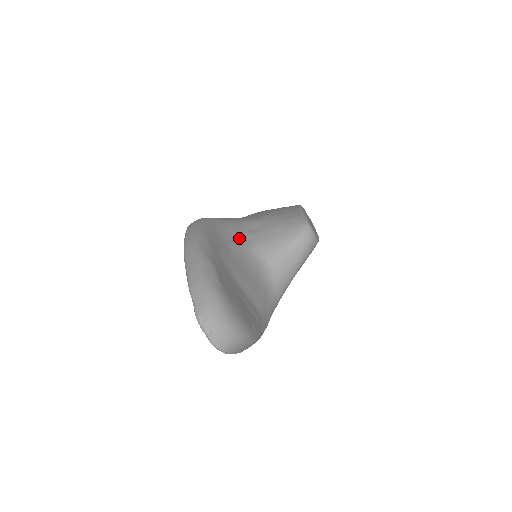
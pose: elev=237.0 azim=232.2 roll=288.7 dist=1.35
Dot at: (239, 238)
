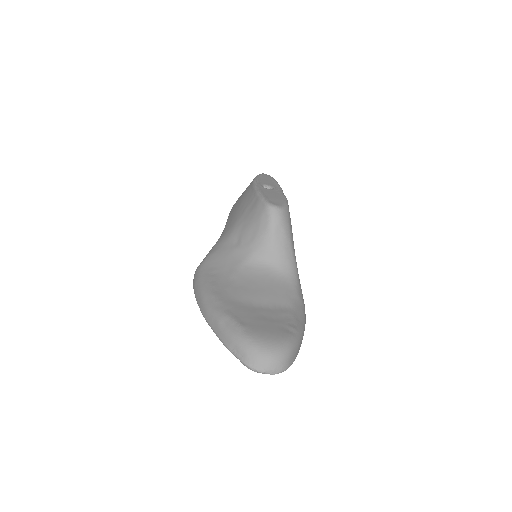
Dot at: (232, 262)
